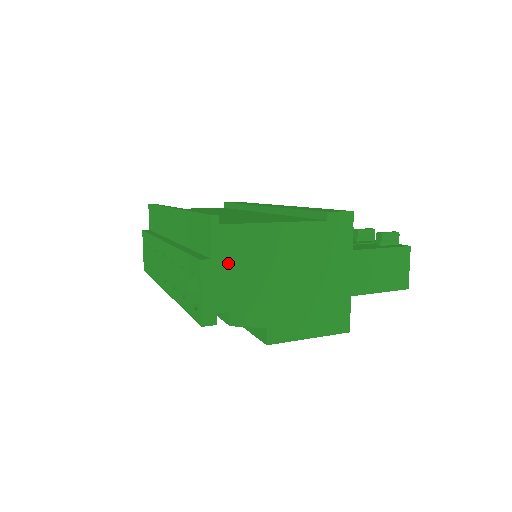
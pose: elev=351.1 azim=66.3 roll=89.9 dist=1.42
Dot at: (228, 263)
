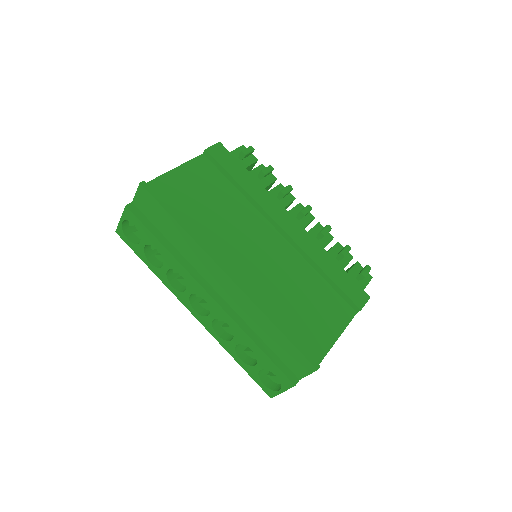
Dot at: occluded
